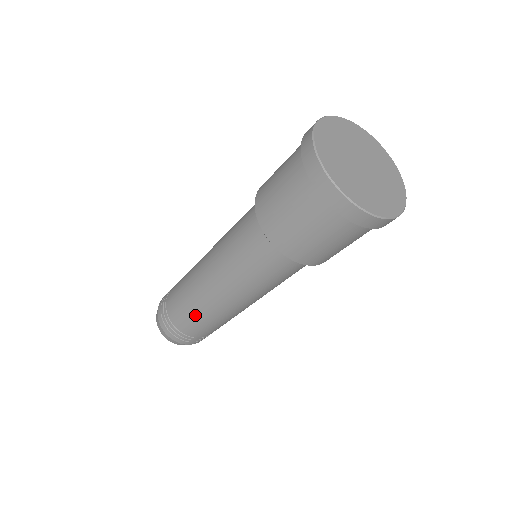
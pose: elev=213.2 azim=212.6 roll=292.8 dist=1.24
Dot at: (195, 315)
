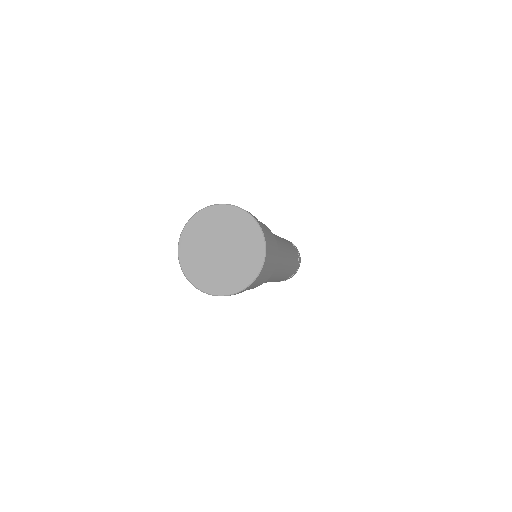
Dot at: occluded
